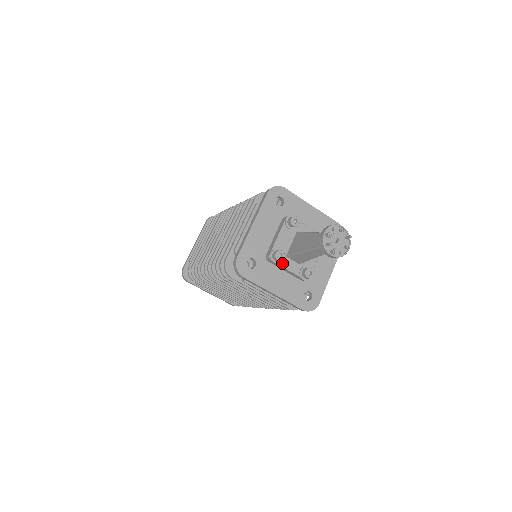
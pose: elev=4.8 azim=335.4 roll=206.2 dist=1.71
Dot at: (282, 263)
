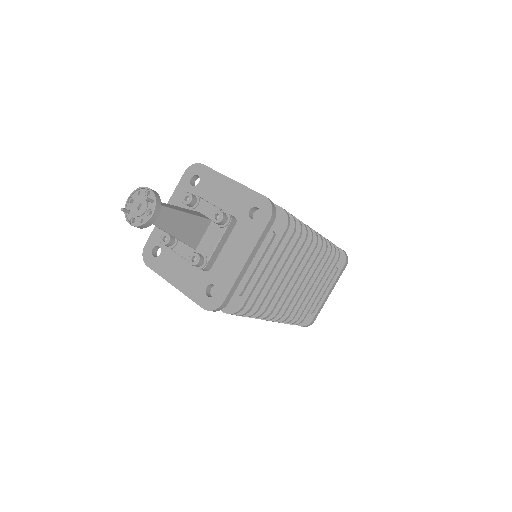
Dot at: (177, 249)
